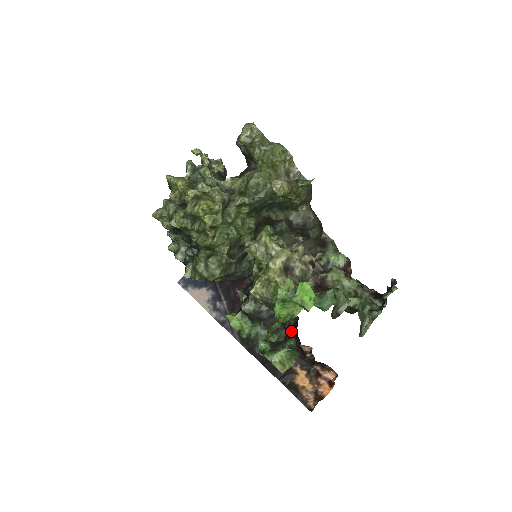
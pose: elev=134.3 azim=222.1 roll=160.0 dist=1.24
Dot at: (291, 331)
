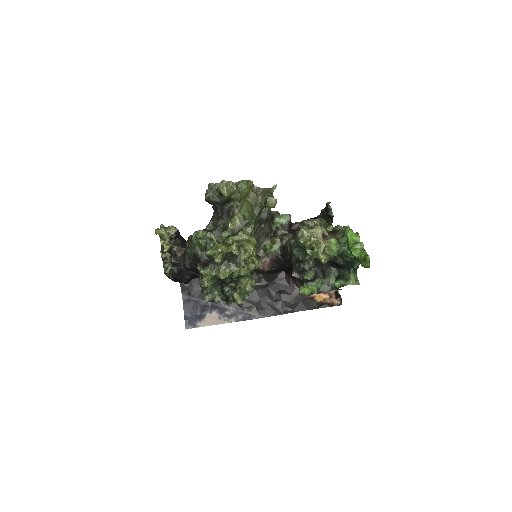
Dot at: (352, 261)
